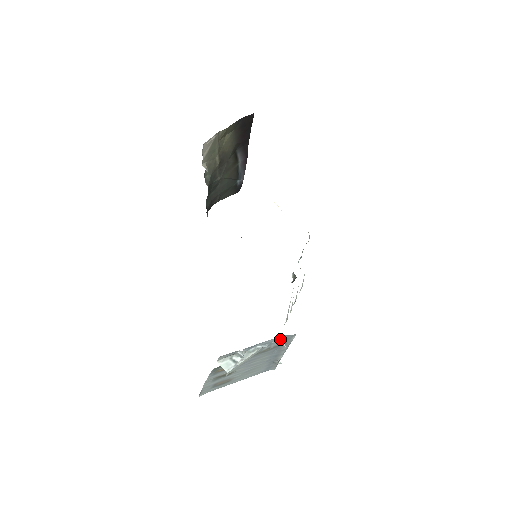
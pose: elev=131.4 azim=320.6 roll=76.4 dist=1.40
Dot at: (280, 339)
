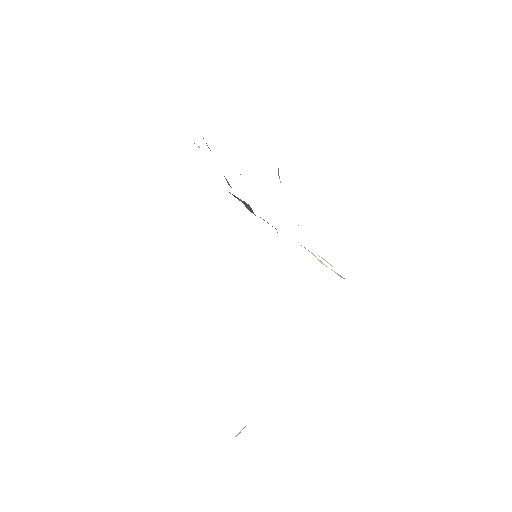
Dot at: occluded
